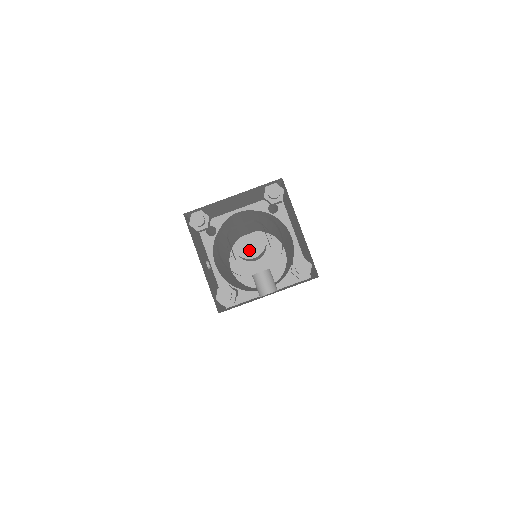
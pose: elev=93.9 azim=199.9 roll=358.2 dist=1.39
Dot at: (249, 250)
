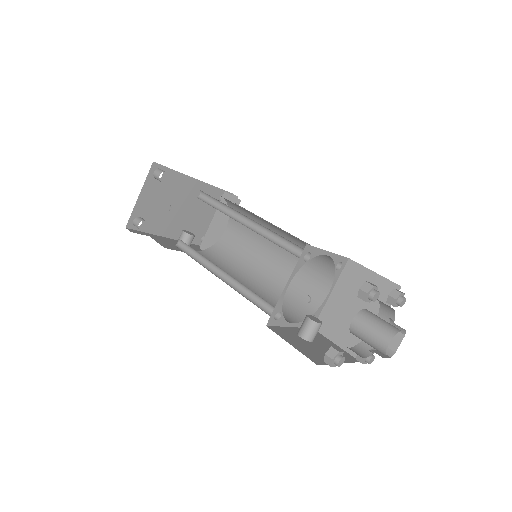
Dot at: (185, 193)
